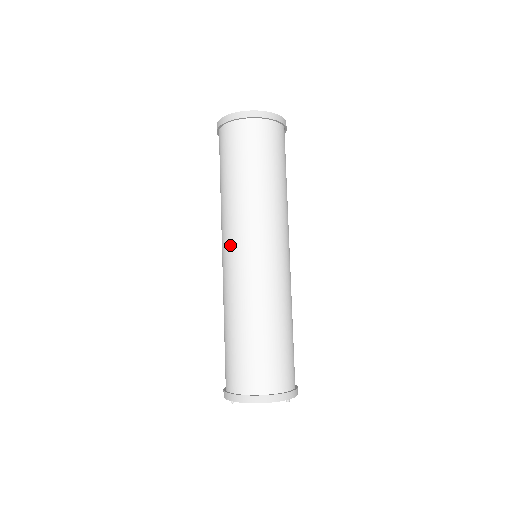
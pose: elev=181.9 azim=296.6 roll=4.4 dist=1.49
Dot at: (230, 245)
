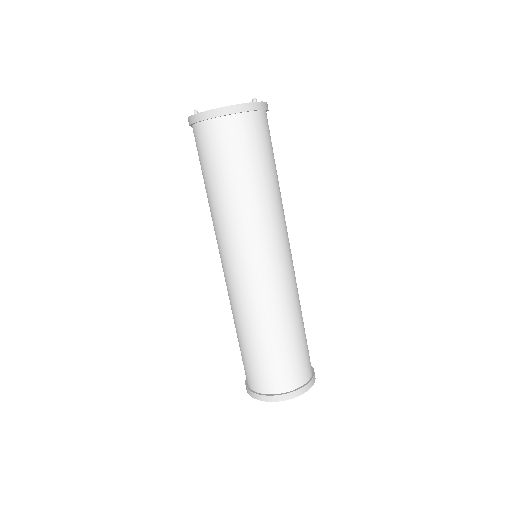
Dot at: (228, 257)
